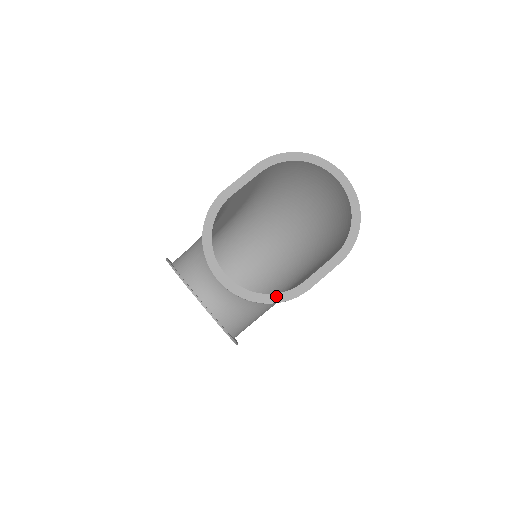
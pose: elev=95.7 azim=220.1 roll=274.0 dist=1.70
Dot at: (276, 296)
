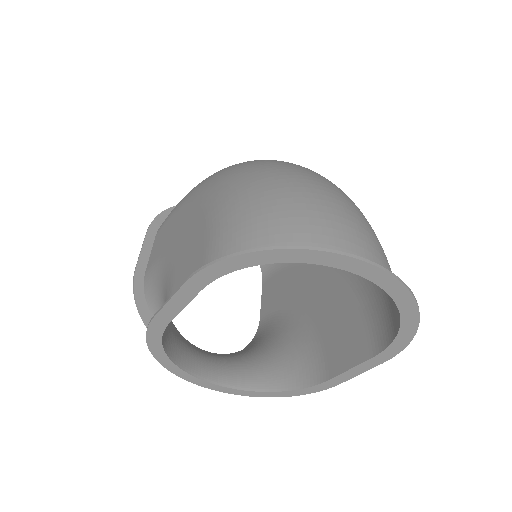
Dot at: (291, 392)
